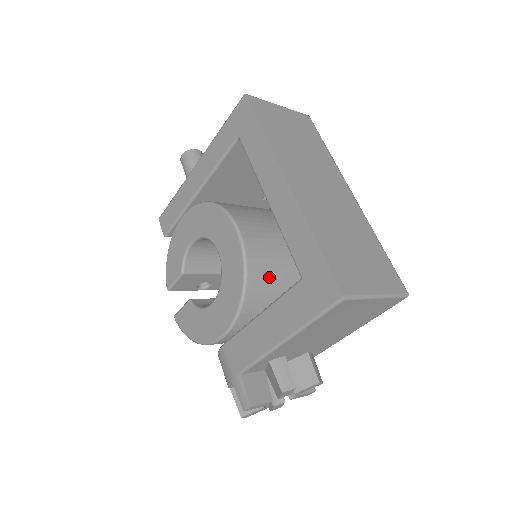
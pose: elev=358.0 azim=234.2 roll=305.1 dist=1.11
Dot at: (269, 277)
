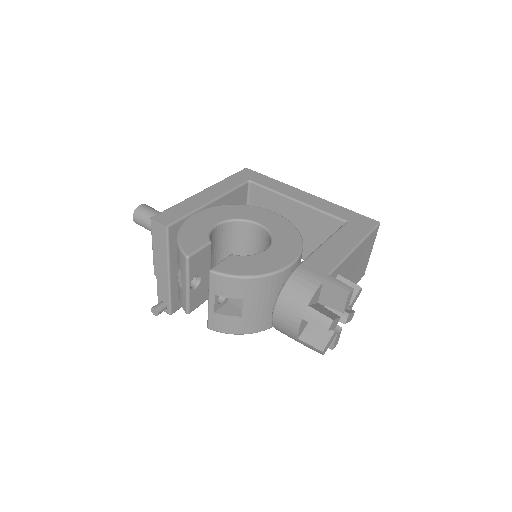
Dot at: occluded
